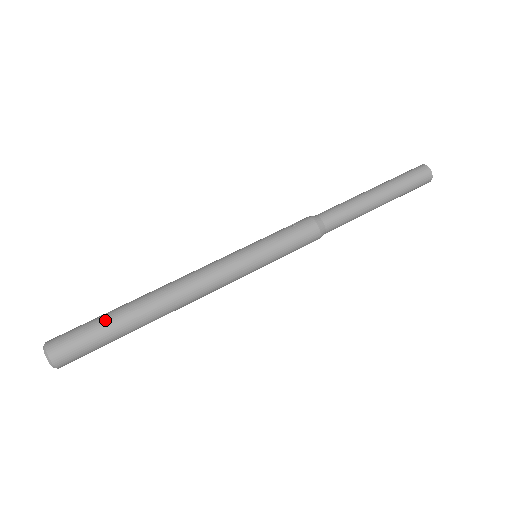
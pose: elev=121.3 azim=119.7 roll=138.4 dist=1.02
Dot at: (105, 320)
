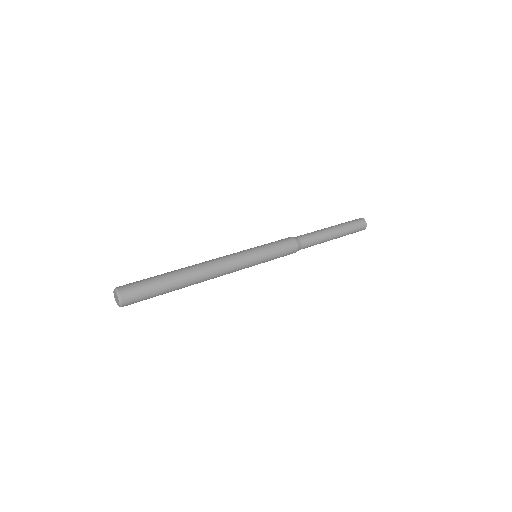
Dot at: (157, 276)
